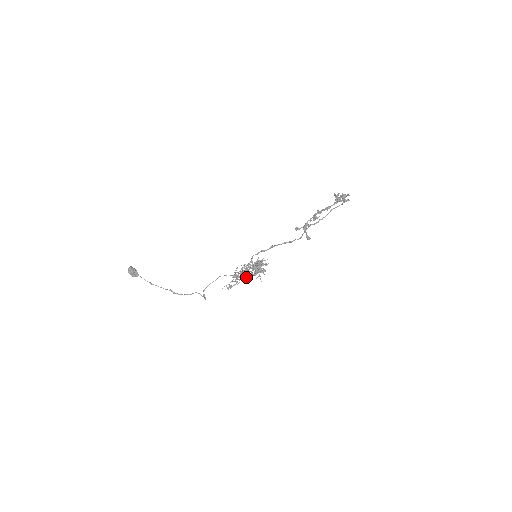
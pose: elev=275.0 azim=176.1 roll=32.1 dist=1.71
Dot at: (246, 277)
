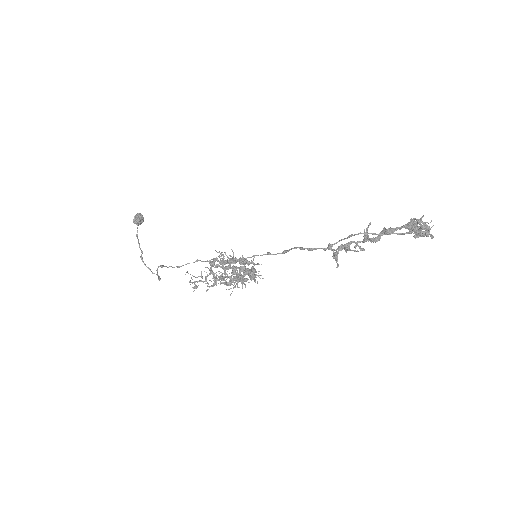
Dot at: occluded
